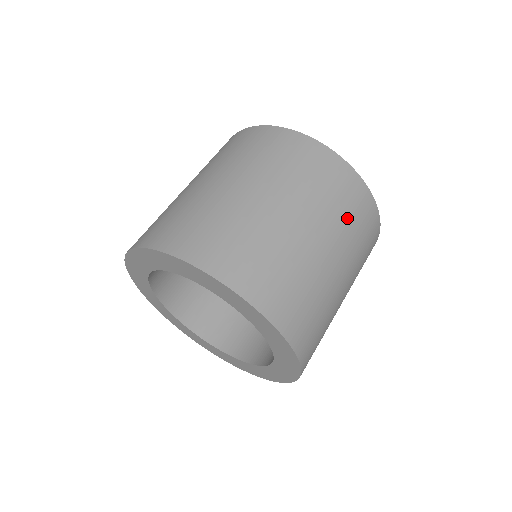
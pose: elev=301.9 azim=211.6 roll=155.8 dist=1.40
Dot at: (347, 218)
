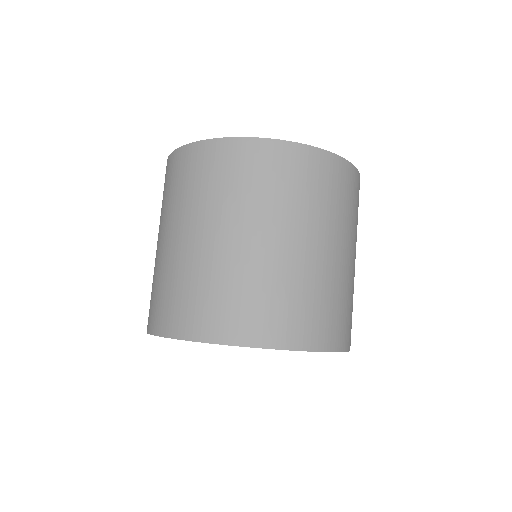
Dot at: occluded
